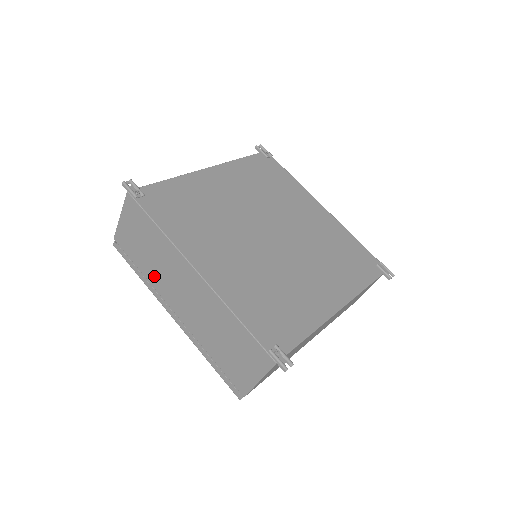
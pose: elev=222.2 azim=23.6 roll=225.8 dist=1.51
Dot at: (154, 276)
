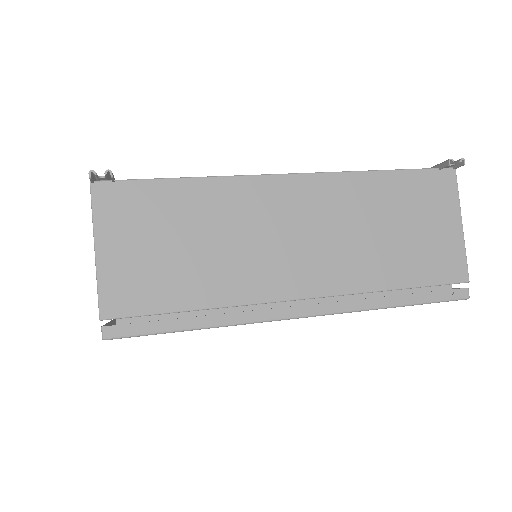
Dot at: occluded
